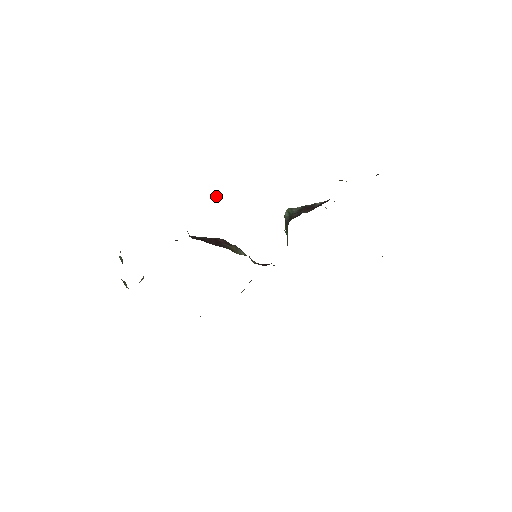
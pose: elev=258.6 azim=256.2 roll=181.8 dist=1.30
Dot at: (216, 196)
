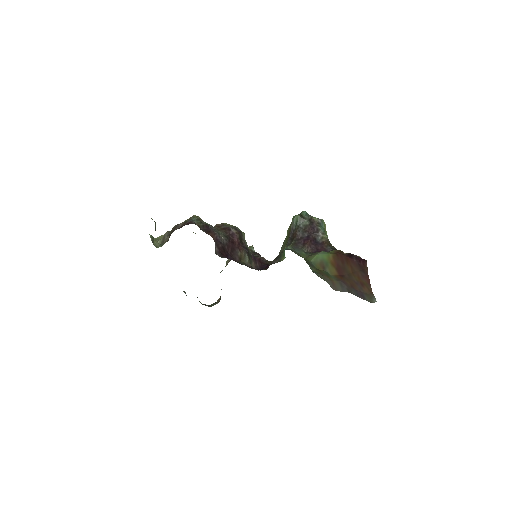
Dot at: occluded
